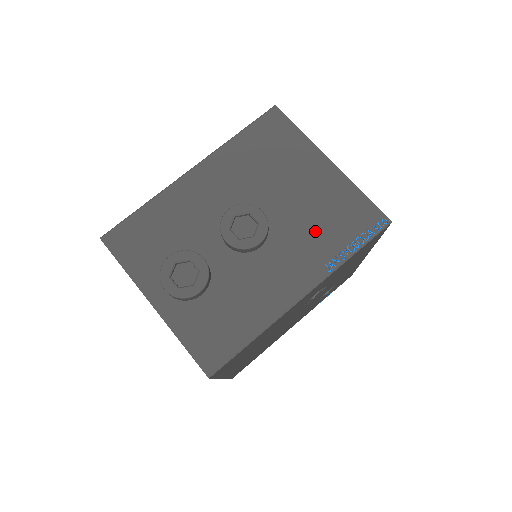
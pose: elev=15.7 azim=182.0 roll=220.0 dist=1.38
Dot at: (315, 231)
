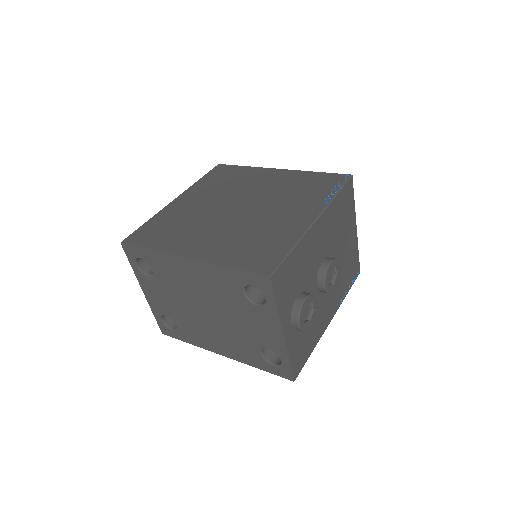
Dot at: (343, 277)
